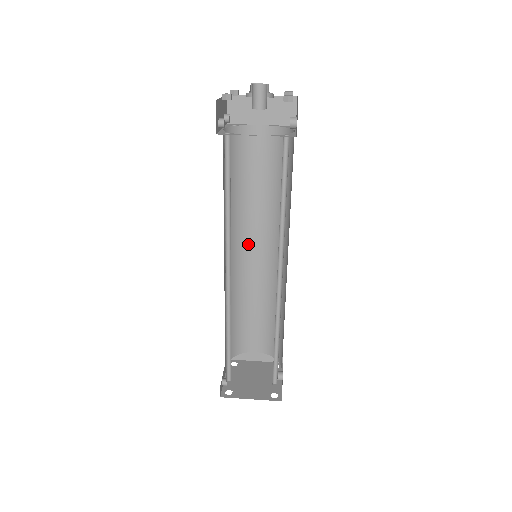
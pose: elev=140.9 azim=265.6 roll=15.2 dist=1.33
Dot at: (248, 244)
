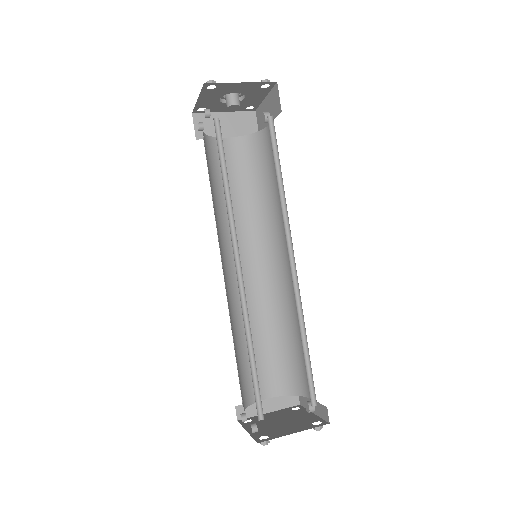
Dot at: occluded
